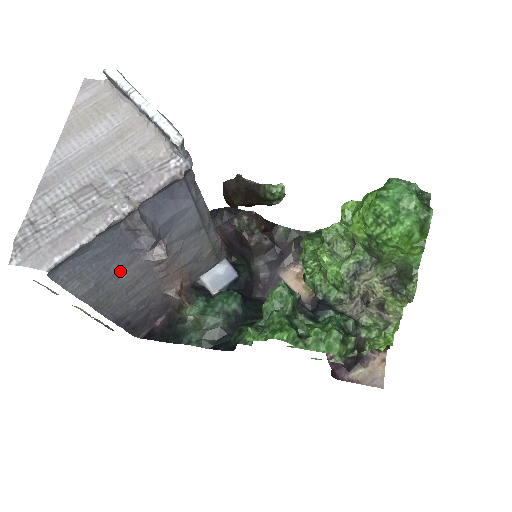
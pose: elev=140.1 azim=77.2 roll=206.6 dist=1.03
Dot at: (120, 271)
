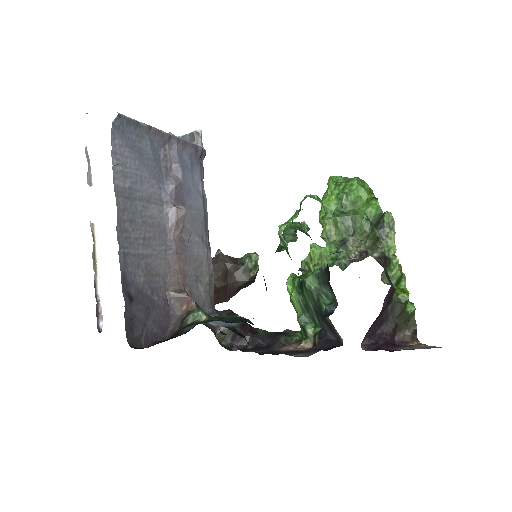
Dot at: (147, 200)
